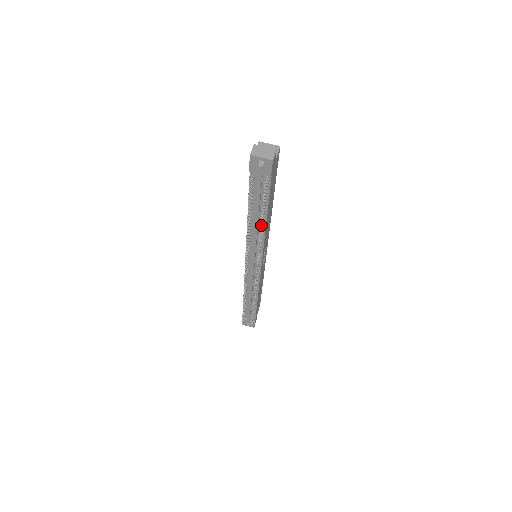
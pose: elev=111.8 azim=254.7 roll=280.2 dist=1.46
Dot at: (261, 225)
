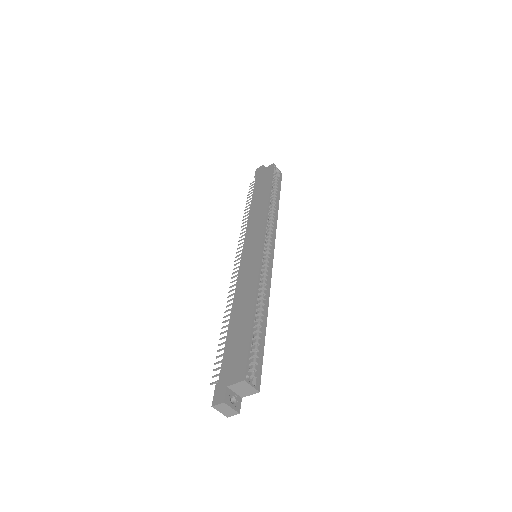
Dot at: occluded
